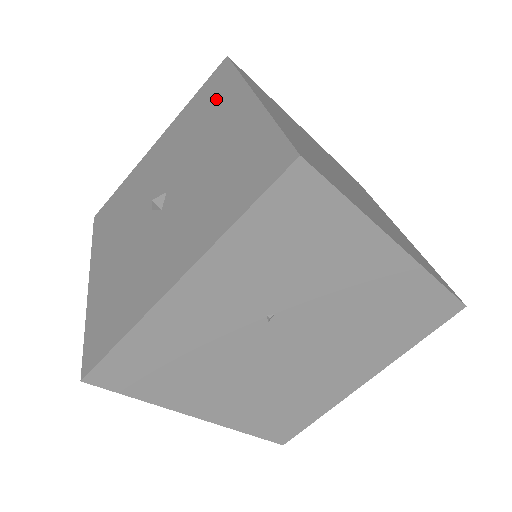
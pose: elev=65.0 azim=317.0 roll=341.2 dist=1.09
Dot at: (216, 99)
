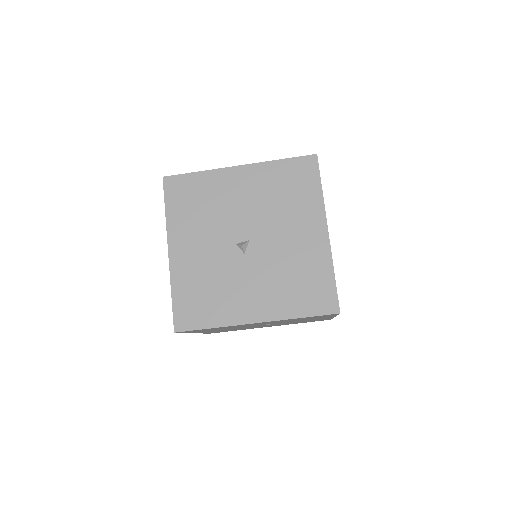
Dot at: (301, 195)
